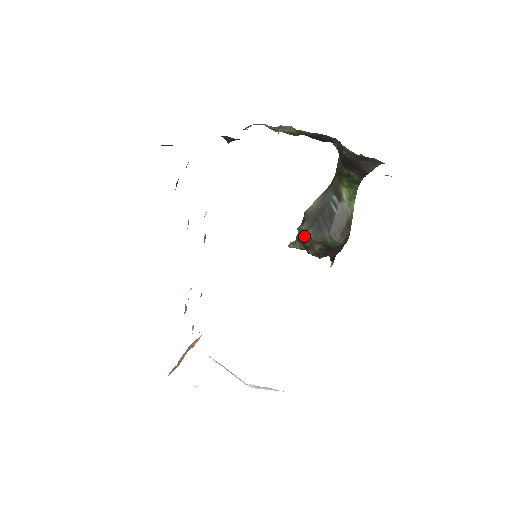
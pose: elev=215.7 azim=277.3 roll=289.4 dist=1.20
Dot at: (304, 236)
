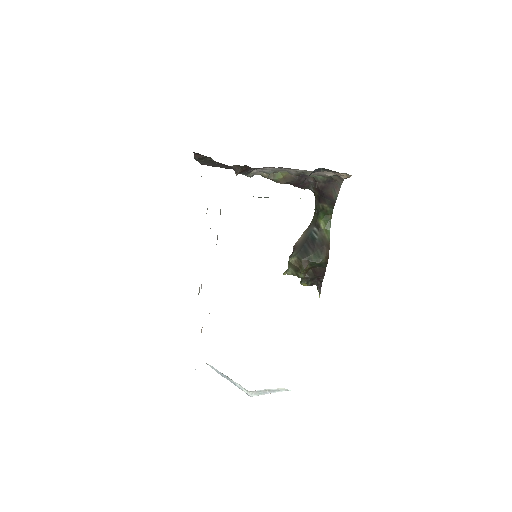
Dot at: (294, 258)
